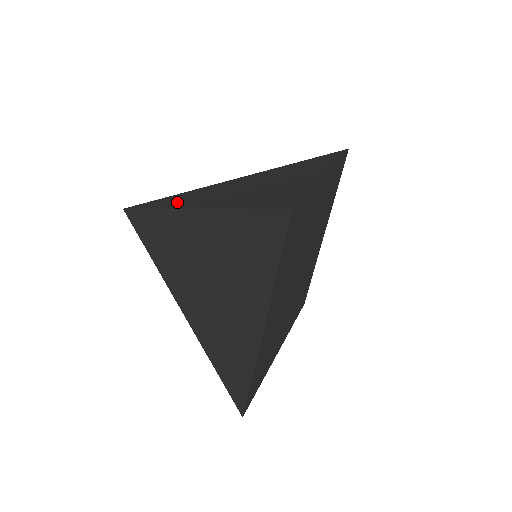
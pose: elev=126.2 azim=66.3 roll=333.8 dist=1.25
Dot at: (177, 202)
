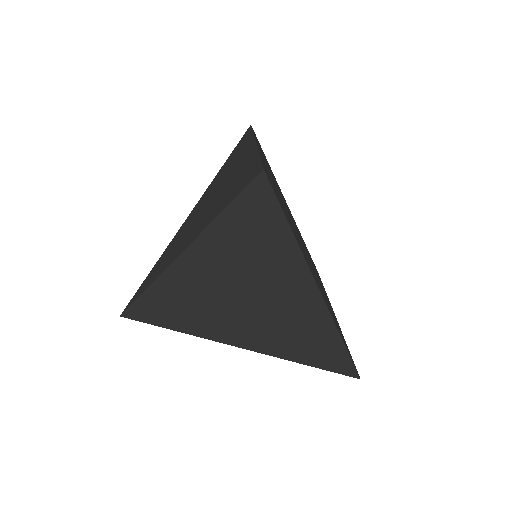
Dot at: (161, 267)
